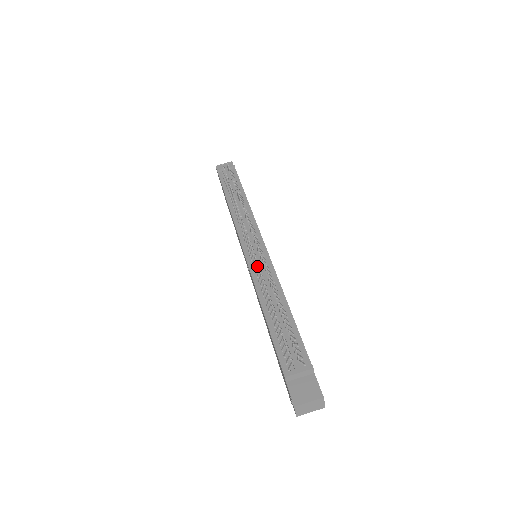
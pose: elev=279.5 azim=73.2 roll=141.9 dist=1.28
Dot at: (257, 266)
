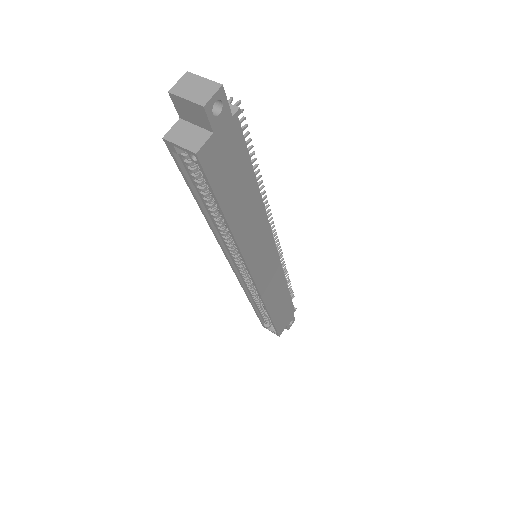
Dot at: occluded
